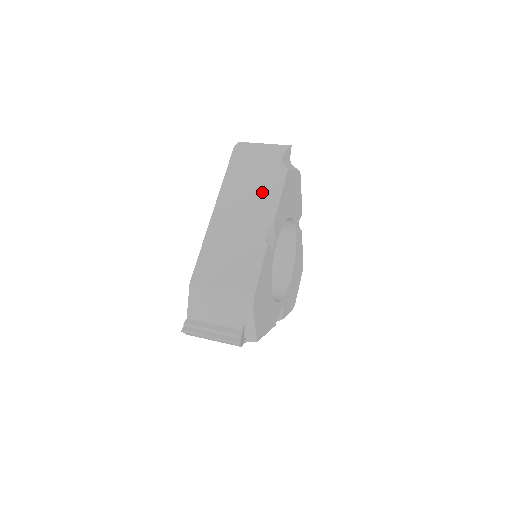
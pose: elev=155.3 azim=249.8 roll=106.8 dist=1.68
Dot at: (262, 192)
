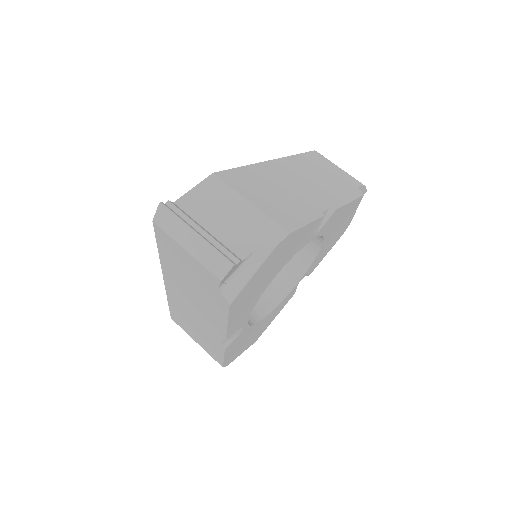
Dot at: (206, 304)
